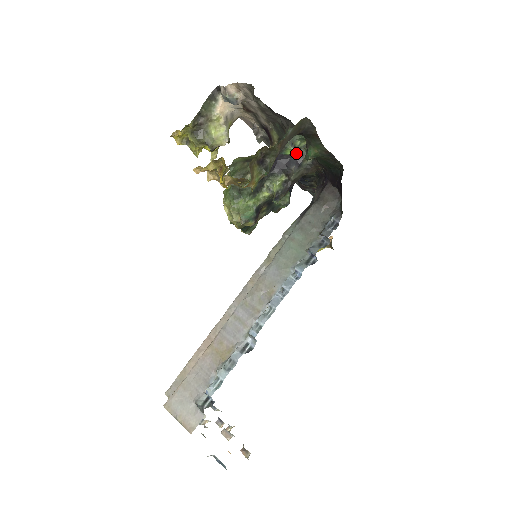
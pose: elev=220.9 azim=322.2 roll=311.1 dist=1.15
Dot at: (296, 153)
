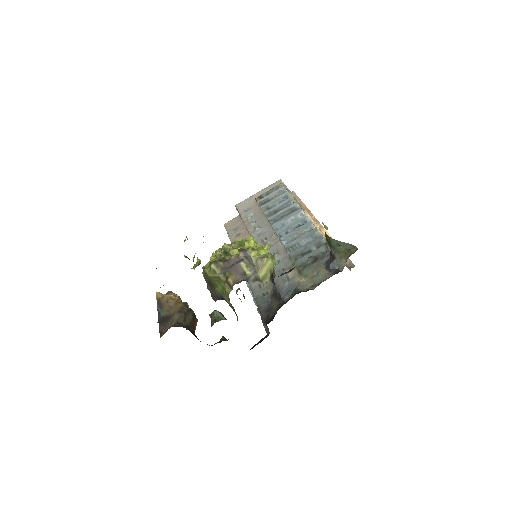
Dot at: (237, 316)
